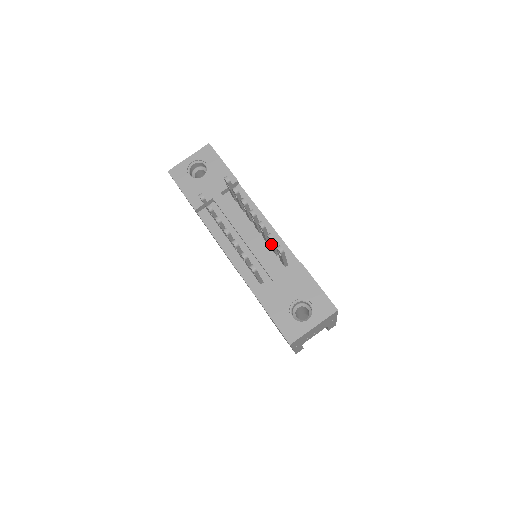
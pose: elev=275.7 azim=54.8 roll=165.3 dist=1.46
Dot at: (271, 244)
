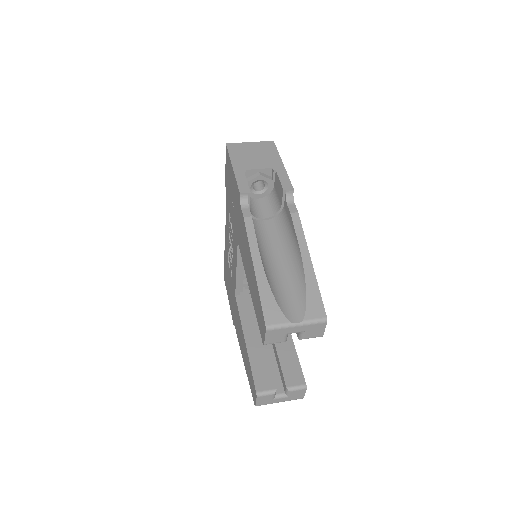
Dot at: occluded
